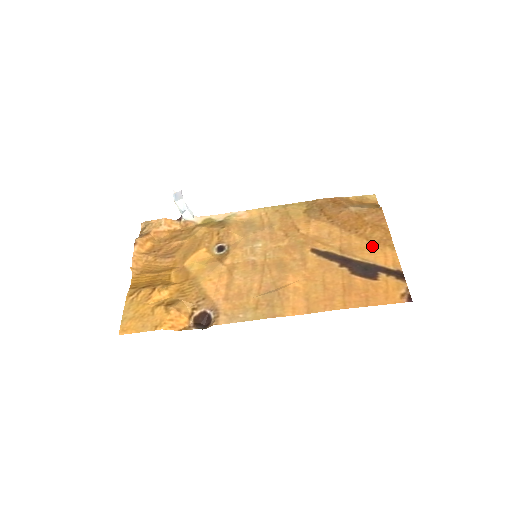
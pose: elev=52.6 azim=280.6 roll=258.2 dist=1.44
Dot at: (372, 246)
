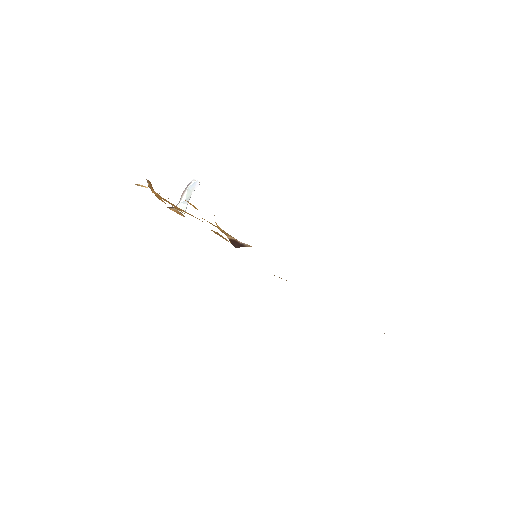
Dot at: occluded
